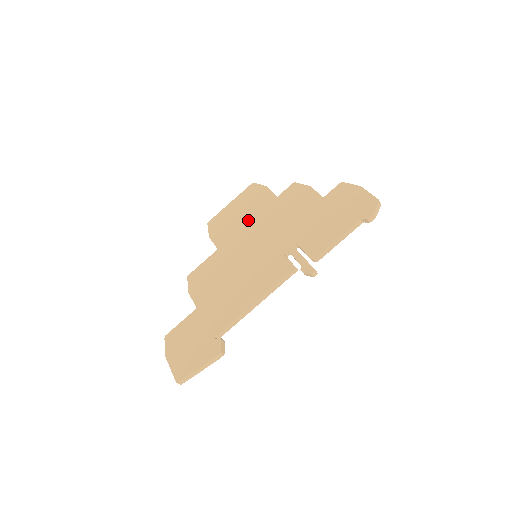
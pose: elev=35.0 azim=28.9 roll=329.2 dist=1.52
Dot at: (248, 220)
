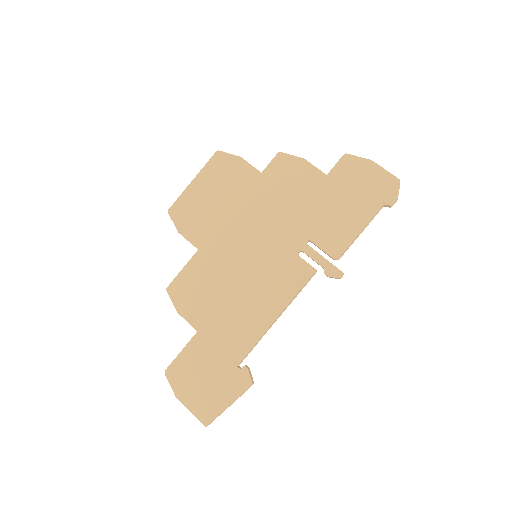
Dot at: (229, 207)
